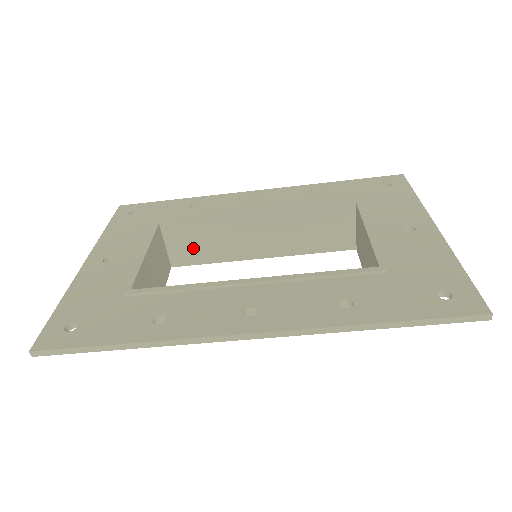
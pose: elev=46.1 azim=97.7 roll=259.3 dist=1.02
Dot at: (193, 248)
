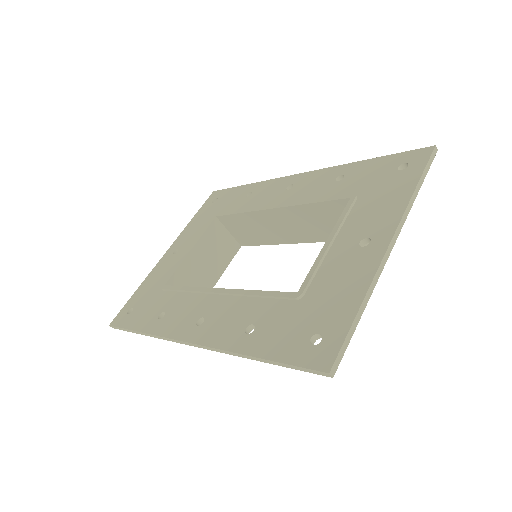
Dot at: (247, 234)
